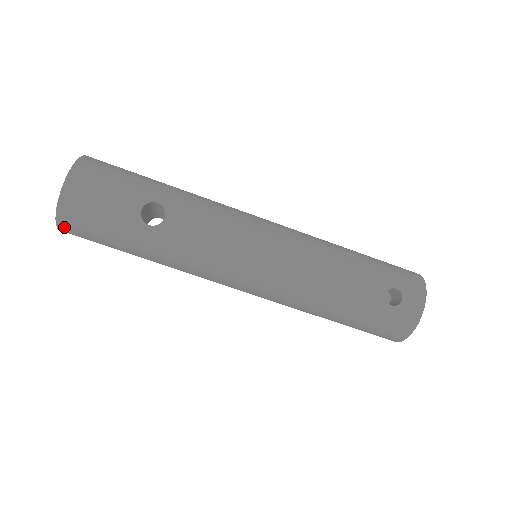
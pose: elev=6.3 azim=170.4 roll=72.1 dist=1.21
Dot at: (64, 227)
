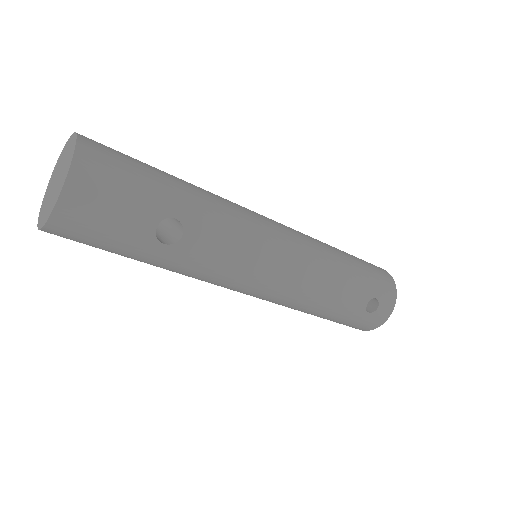
Dot at: (50, 233)
